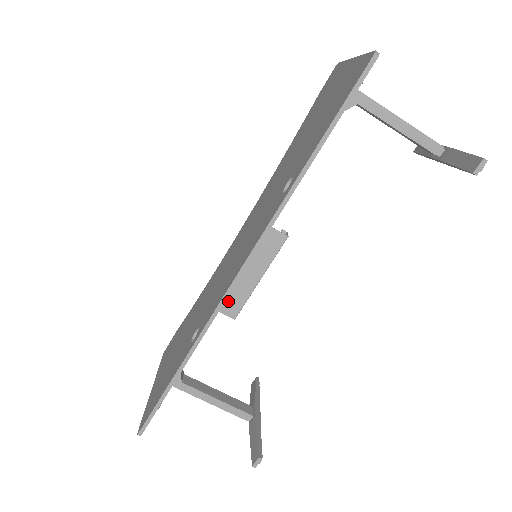
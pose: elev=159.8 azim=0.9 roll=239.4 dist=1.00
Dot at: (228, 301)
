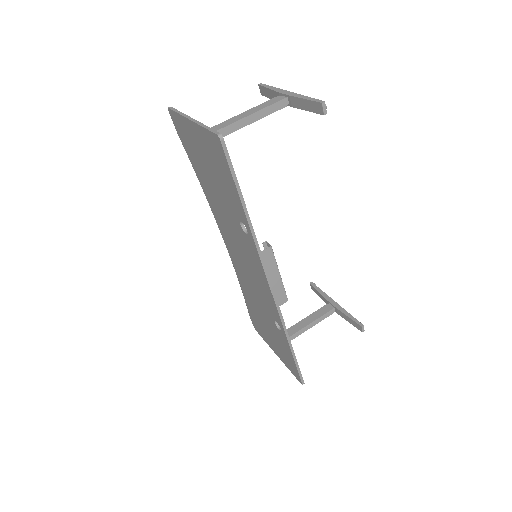
Dot at: (277, 299)
